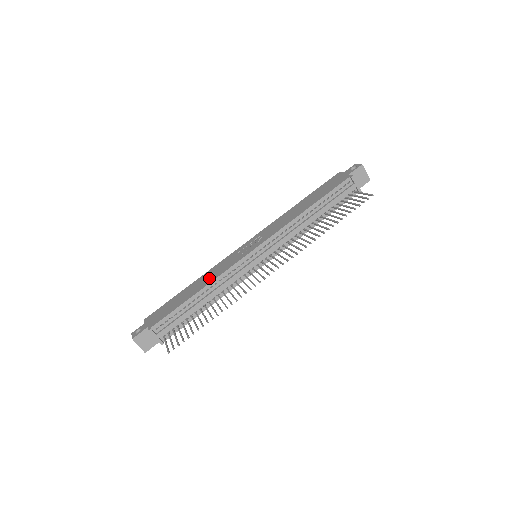
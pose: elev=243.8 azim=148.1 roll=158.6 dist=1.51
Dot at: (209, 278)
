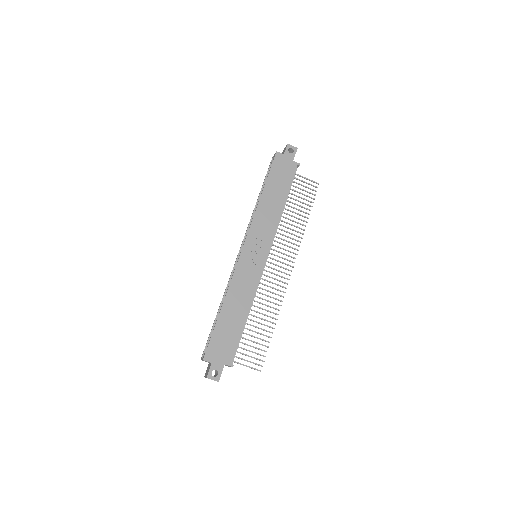
Dot at: (244, 296)
